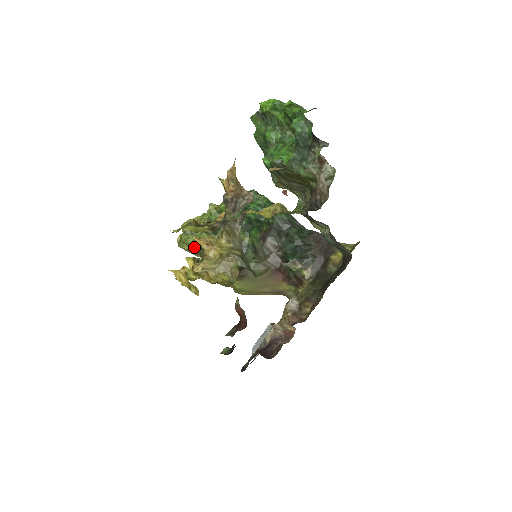
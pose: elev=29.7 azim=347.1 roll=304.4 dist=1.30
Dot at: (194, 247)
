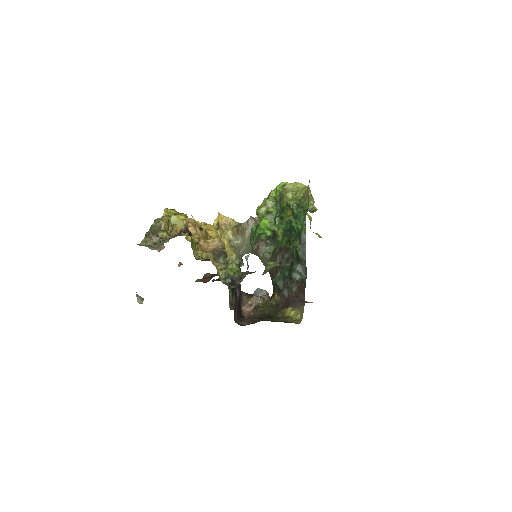
Dot at: occluded
